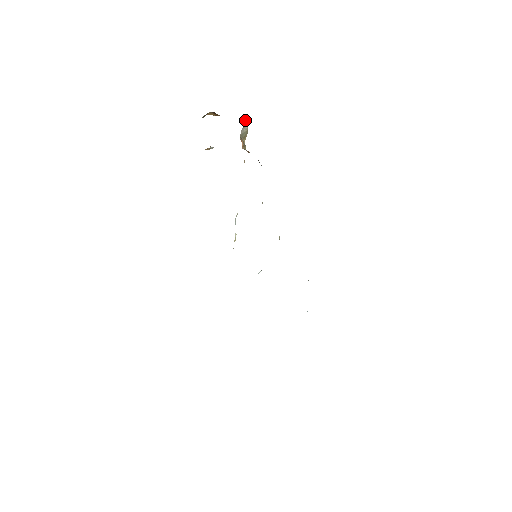
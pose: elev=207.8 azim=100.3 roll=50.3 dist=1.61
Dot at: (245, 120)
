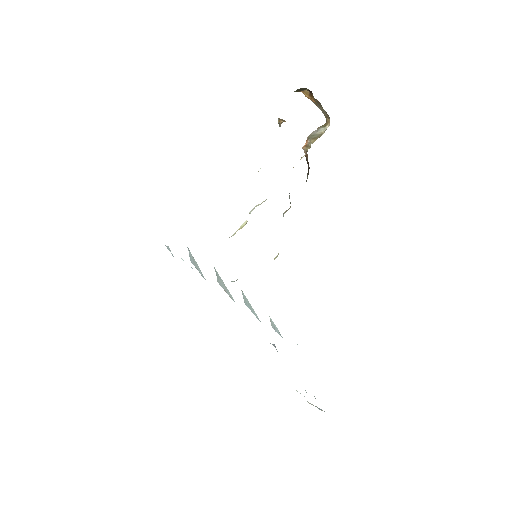
Dot at: (325, 124)
